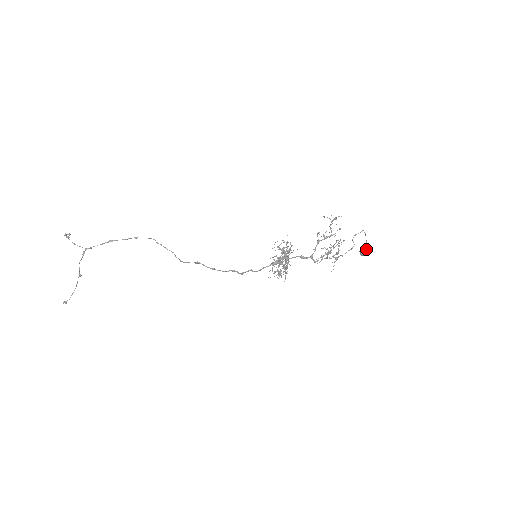
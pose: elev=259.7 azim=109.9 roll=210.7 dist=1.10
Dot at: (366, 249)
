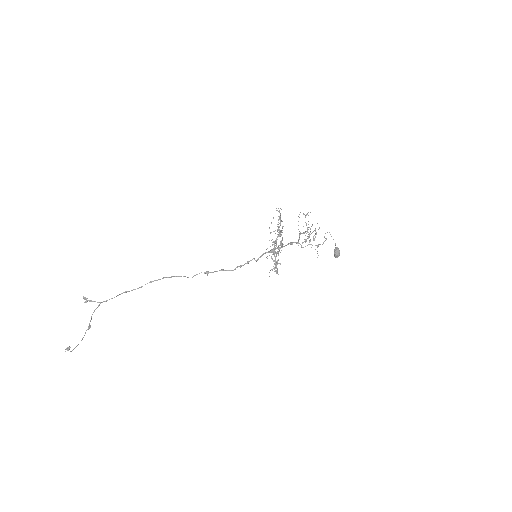
Dot at: (337, 248)
